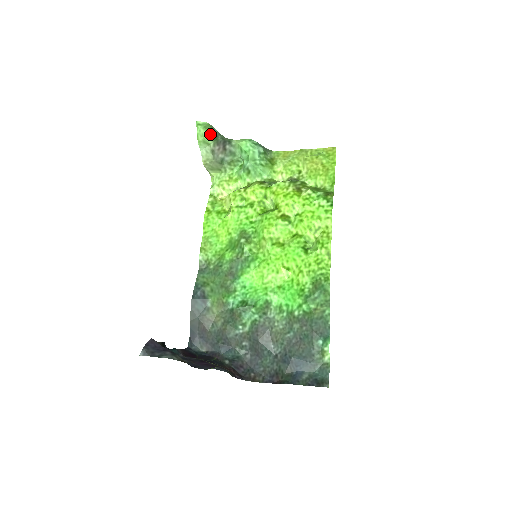
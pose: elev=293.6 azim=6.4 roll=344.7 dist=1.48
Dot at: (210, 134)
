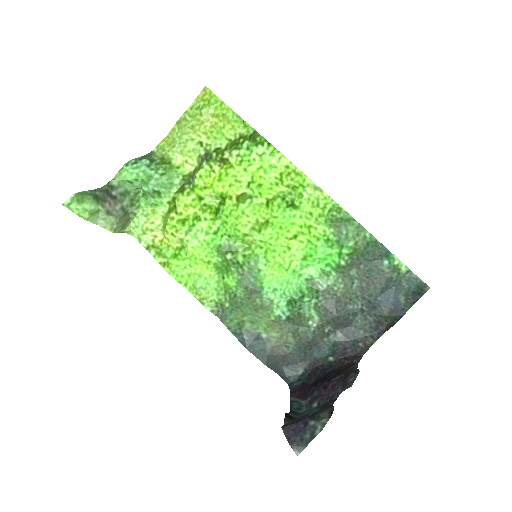
Dot at: (89, 201)
